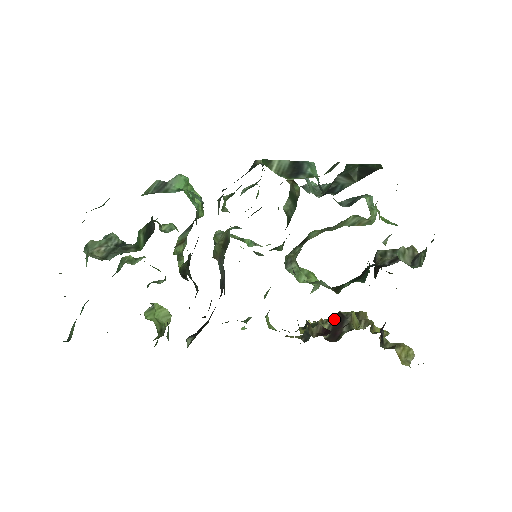
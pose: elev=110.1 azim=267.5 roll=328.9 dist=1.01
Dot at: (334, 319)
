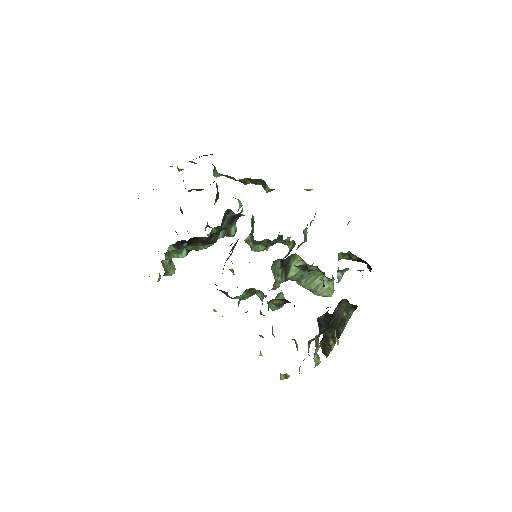
Dot at: occluded
